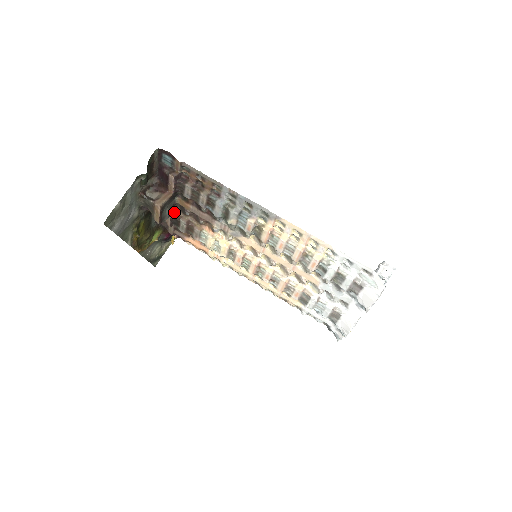
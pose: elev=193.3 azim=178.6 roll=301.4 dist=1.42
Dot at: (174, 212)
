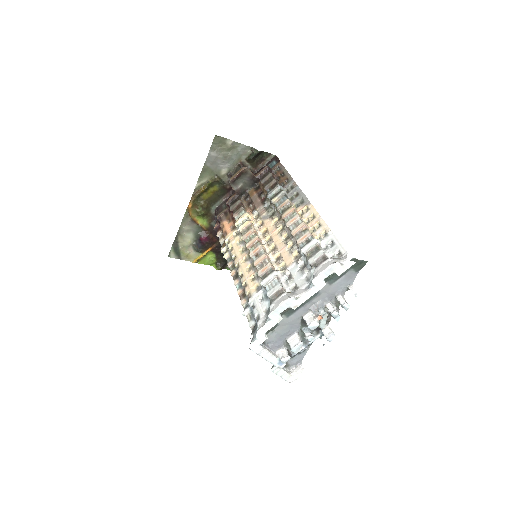
Dot at: (240, 197)
